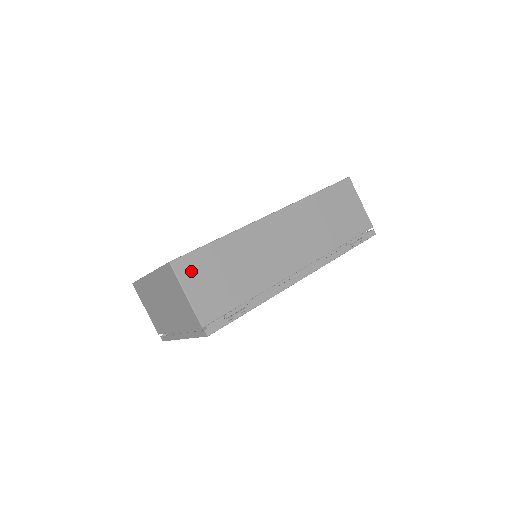
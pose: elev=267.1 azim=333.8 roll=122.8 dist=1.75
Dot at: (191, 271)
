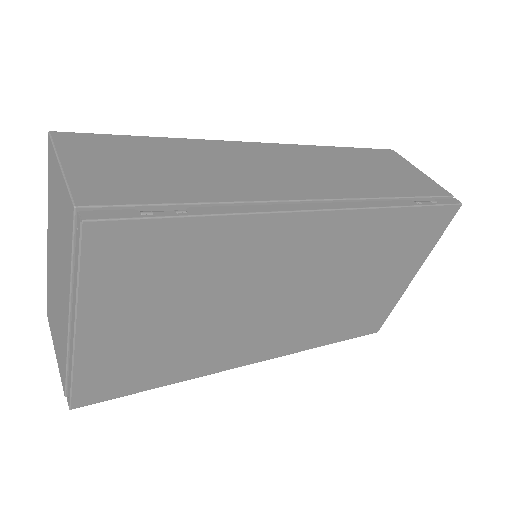
Dot at: (86, 148)
